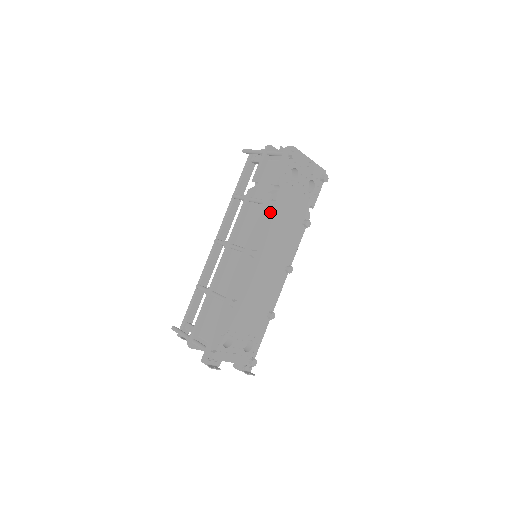
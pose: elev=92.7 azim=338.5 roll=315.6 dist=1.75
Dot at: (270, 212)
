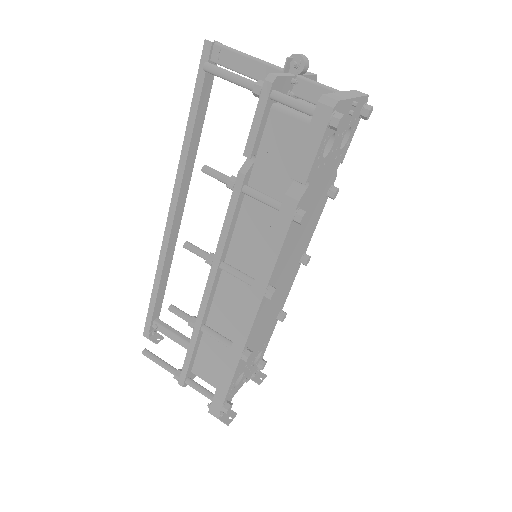
Dot at: (292, 226)
